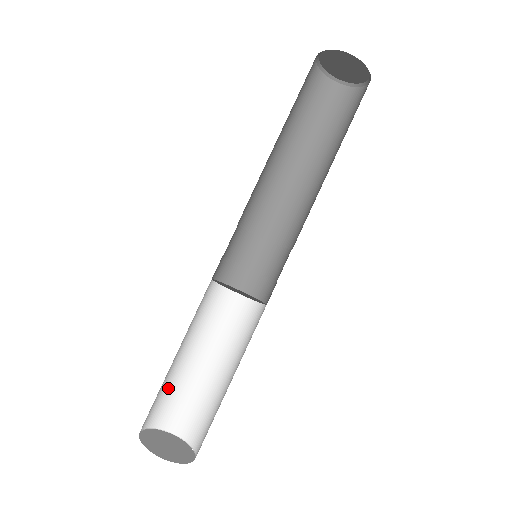
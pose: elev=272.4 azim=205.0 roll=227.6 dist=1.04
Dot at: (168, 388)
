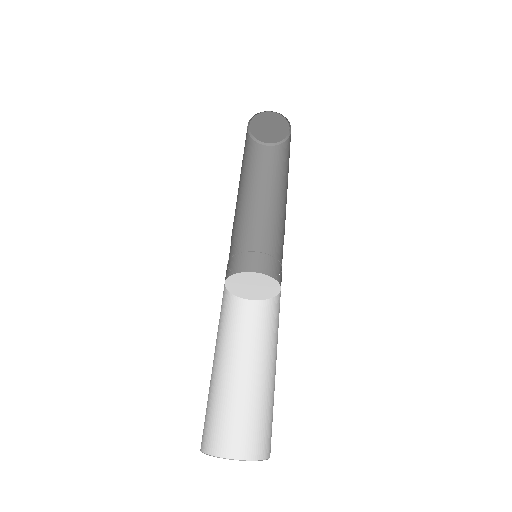
Dot at: (231, 409)
